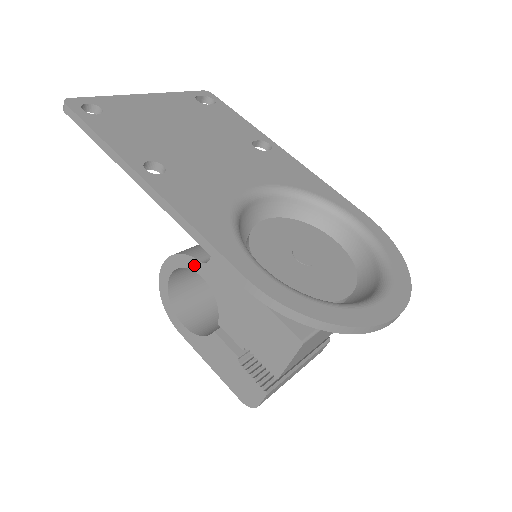
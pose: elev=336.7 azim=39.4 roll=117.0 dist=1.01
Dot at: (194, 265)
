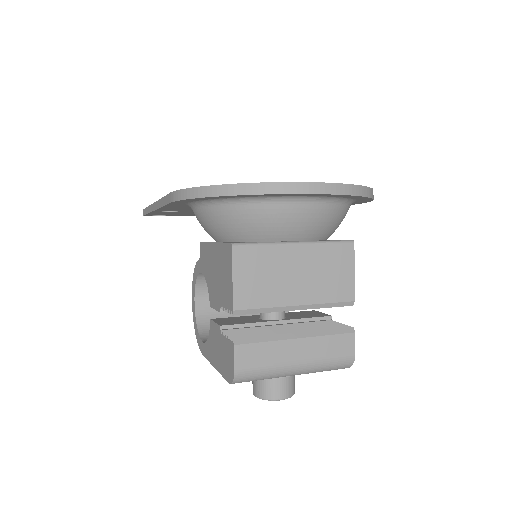
Dot at: (198, 268)
